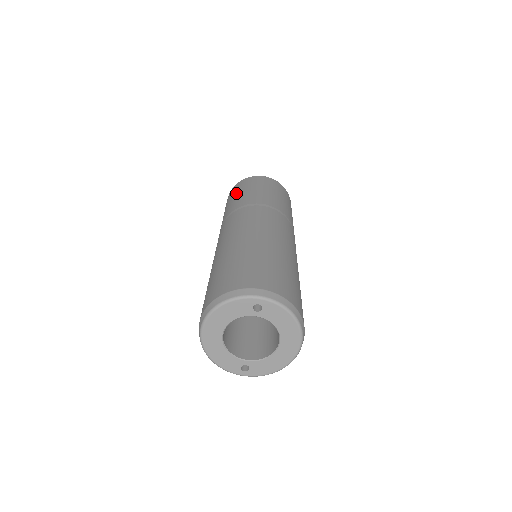
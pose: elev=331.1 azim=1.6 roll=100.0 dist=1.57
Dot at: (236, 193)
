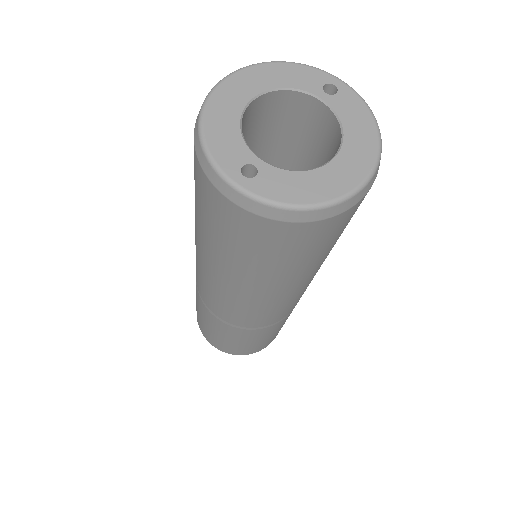
Dot at: occluded
